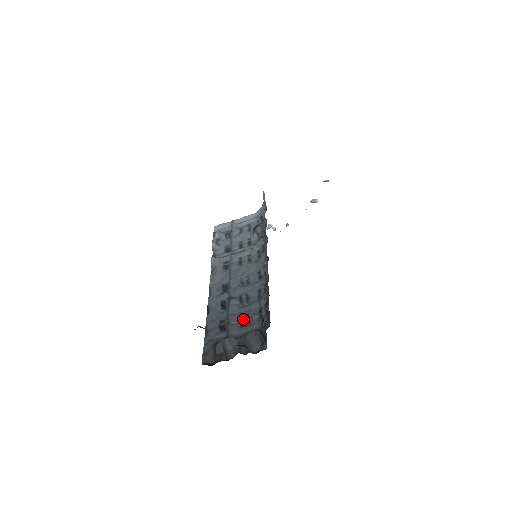
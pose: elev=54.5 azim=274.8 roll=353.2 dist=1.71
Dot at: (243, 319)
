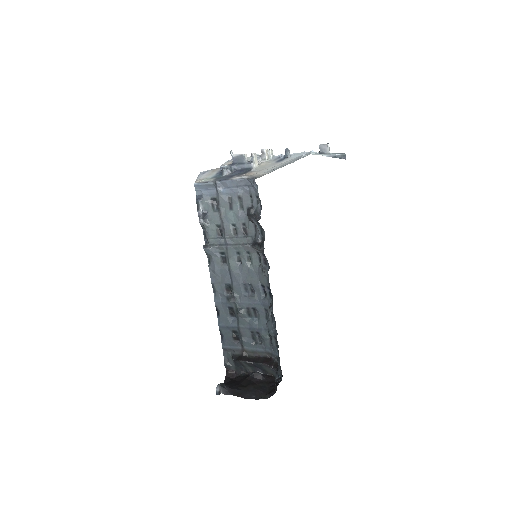
Dot at: (254, 335)
